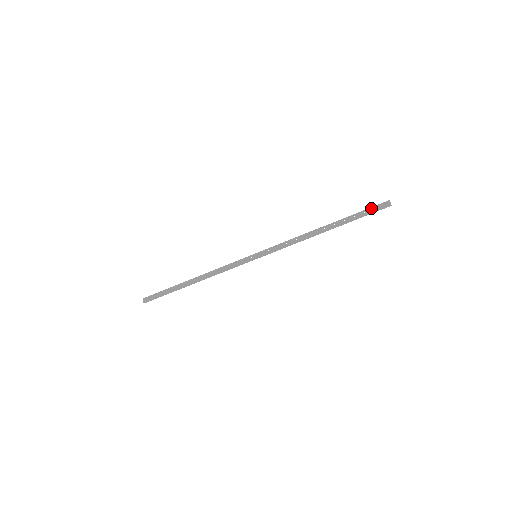
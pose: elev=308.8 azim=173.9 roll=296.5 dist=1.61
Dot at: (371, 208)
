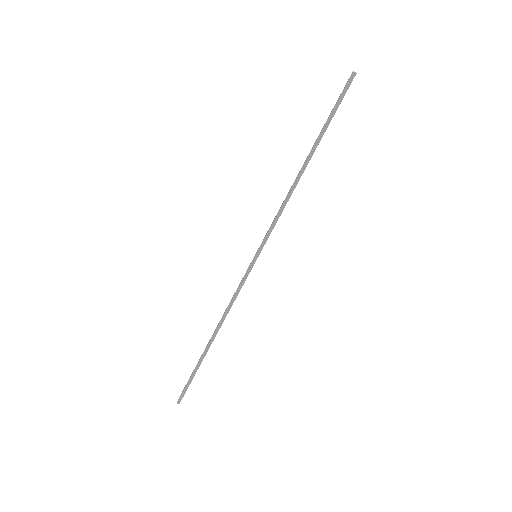
Dot at: (338, 98)
